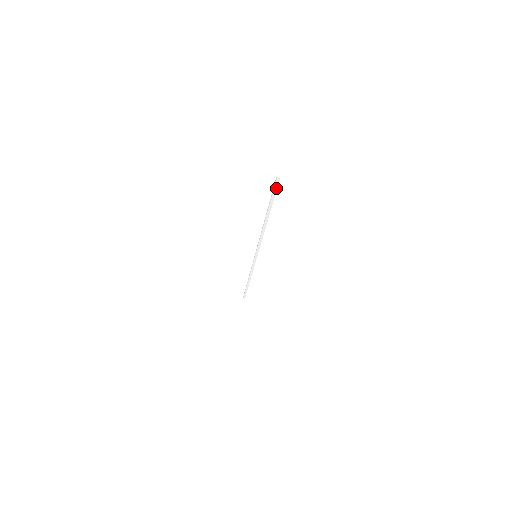
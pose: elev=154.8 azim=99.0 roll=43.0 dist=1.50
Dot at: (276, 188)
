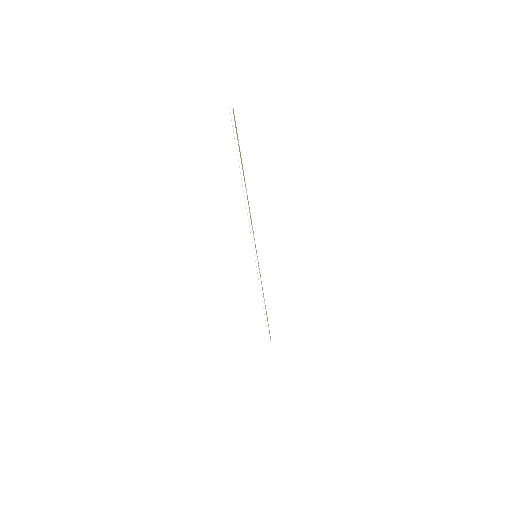
Dot at: (235, 128)
